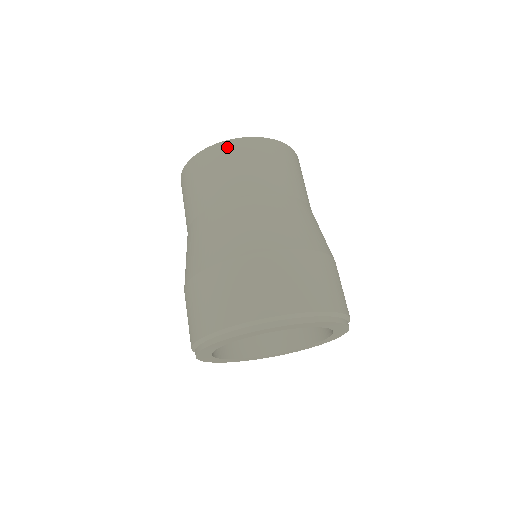
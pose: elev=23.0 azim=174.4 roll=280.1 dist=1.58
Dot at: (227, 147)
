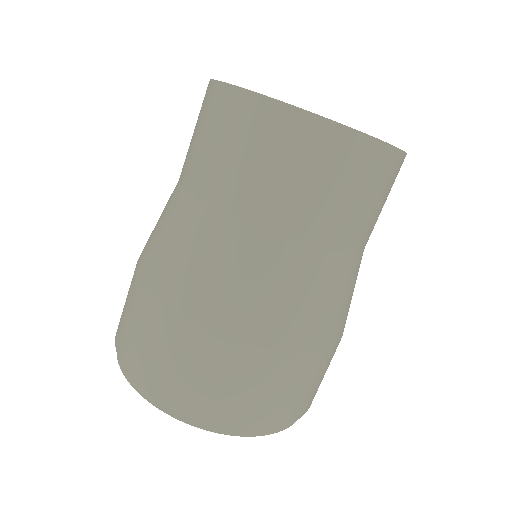
Dot at: (216, 95)
